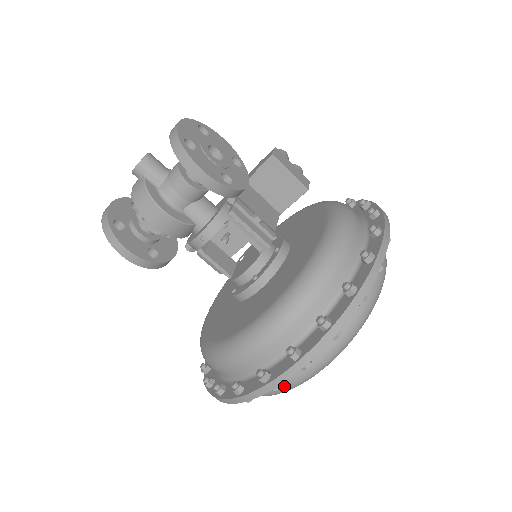
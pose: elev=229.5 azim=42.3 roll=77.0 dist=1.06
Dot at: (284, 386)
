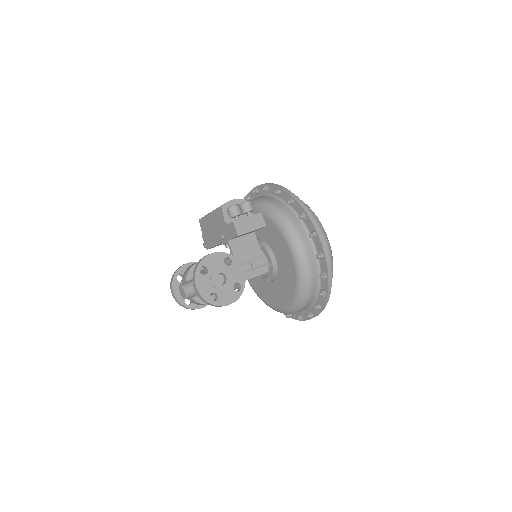
Dot at: occluded
